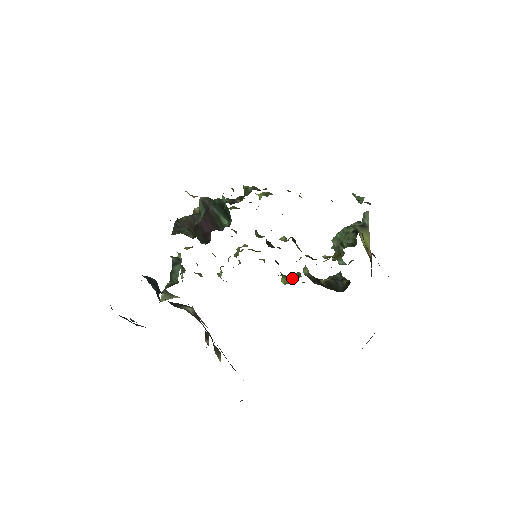
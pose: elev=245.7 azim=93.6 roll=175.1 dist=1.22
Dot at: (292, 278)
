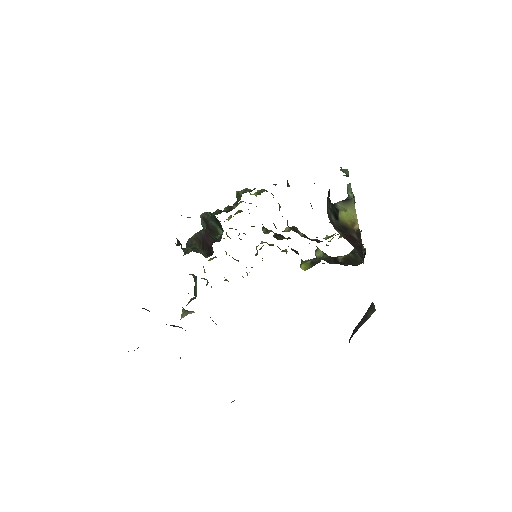
Dot at: (314, 262)
